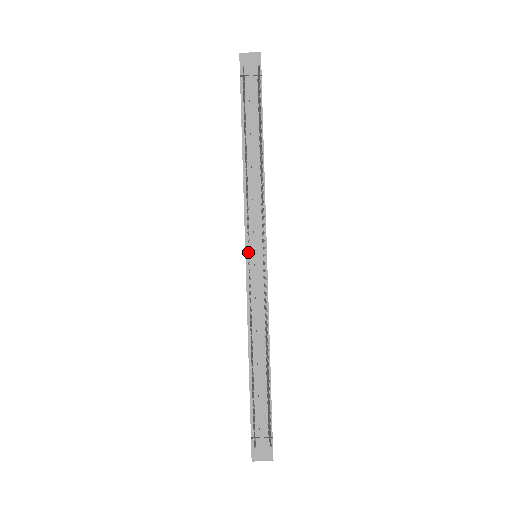
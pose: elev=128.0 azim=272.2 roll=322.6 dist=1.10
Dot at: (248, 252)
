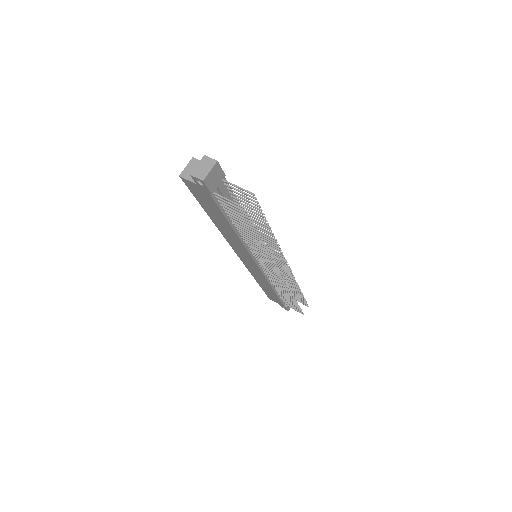
Dot at: (258, 264)
